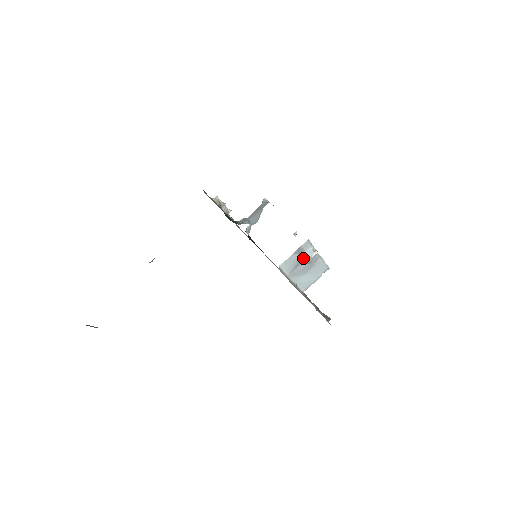
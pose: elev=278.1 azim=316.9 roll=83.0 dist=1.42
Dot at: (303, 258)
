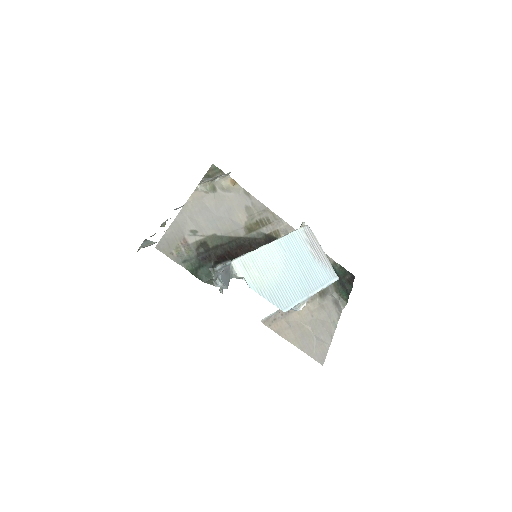
Dot at: occluded
